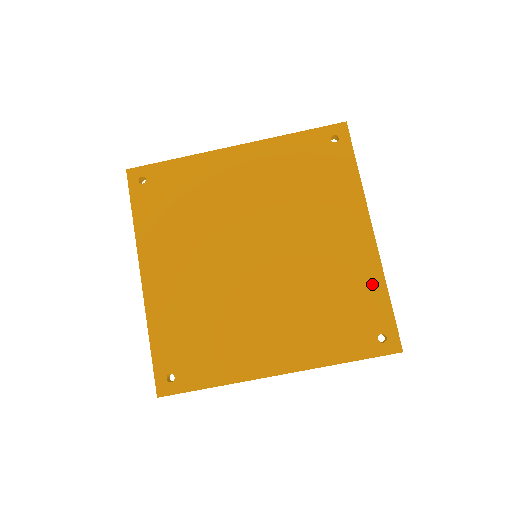
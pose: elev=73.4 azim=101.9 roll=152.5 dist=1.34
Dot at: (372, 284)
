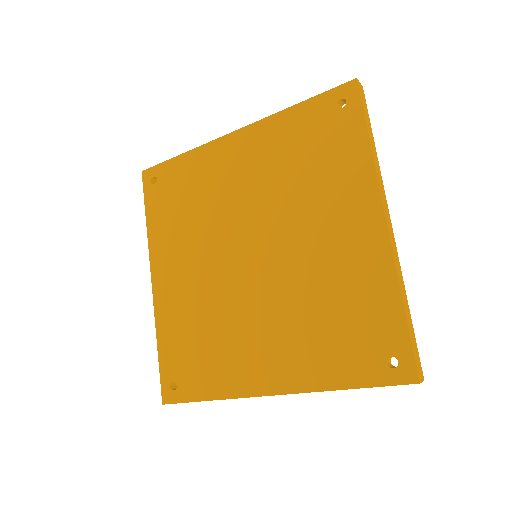
Dot at: (382, 290)
